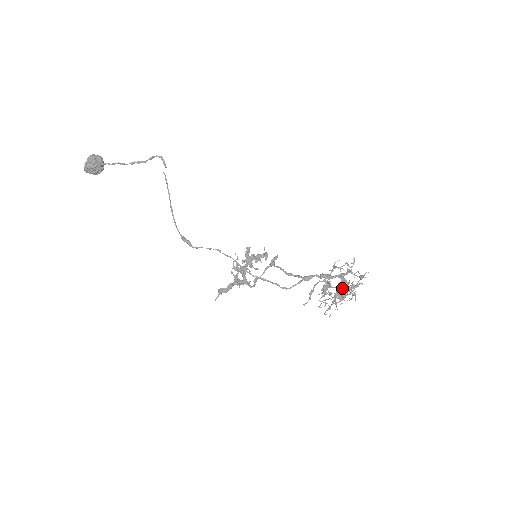
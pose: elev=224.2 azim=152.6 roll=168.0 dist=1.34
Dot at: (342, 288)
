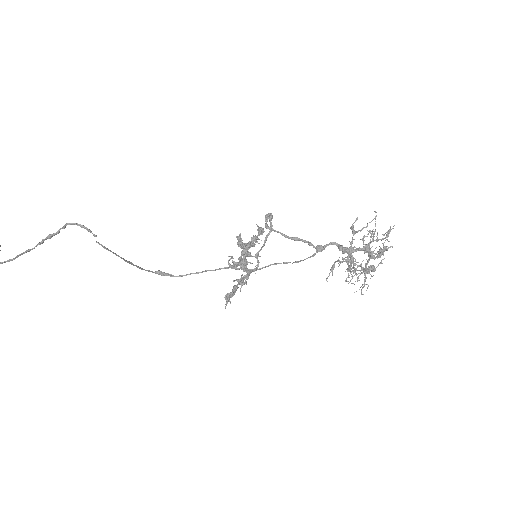
Dot at: (368, 255)
